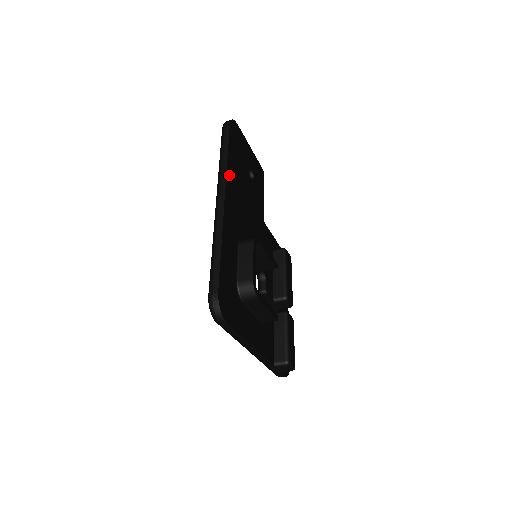
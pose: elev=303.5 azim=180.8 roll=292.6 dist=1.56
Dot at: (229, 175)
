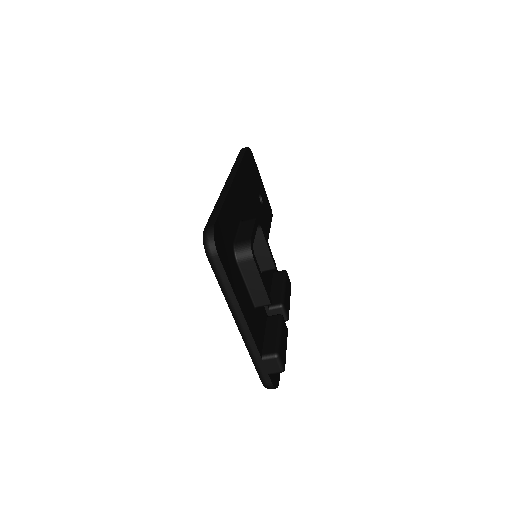
Dot at: (240, 172)
